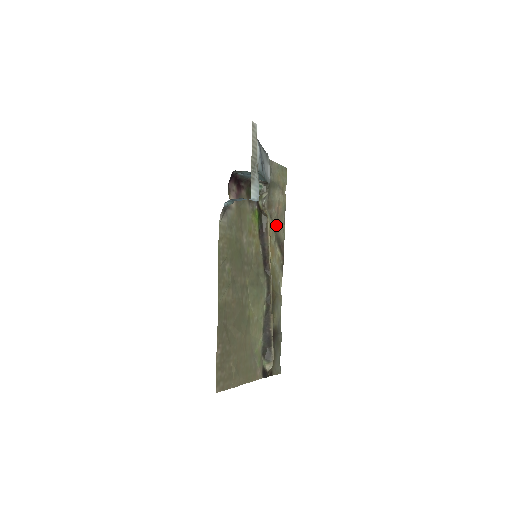
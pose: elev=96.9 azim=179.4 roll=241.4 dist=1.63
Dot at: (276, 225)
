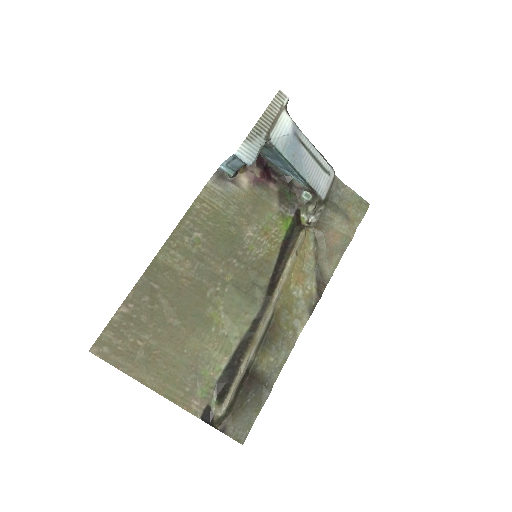
Dot at: (321, 254)
